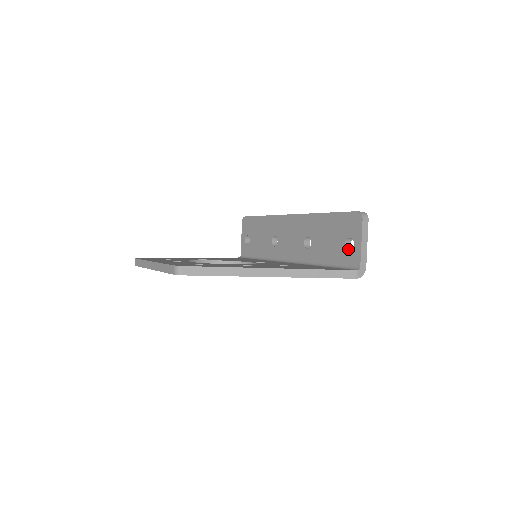
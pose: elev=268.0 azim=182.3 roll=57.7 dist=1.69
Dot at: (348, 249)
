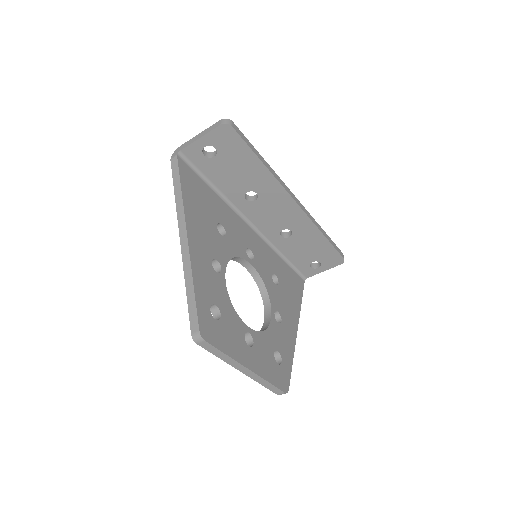
Dot at: (310, 263)
